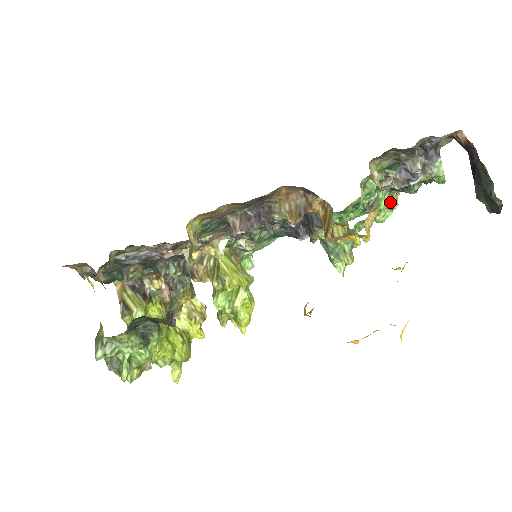
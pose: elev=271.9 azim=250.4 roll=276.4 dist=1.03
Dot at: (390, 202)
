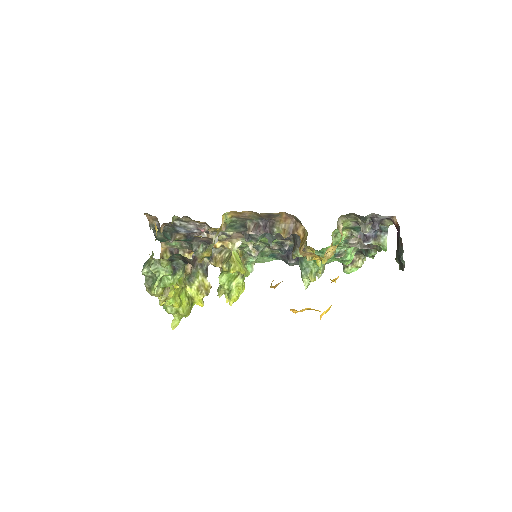
Dot at: (357, 262)
